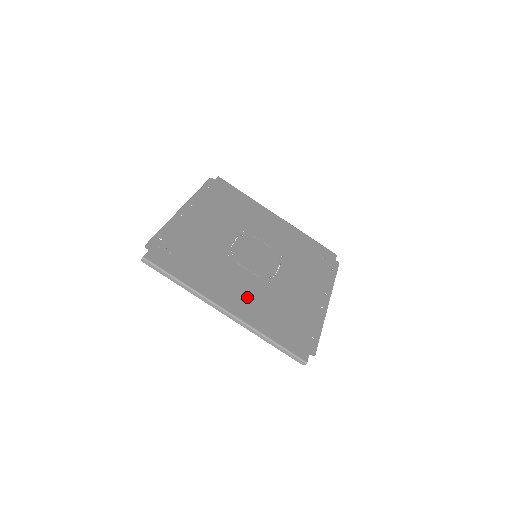
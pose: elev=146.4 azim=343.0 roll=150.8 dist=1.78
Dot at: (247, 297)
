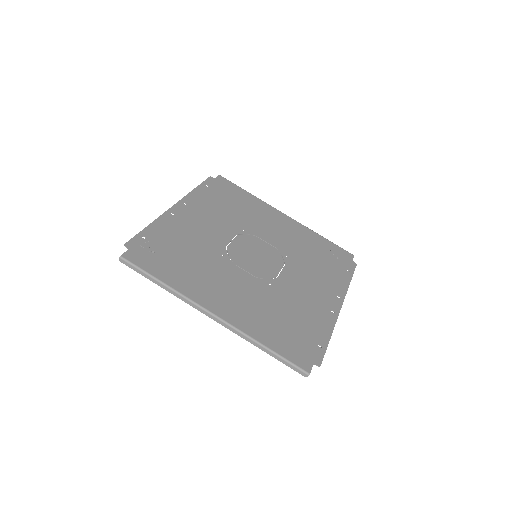
Dot at: (241, 300)
